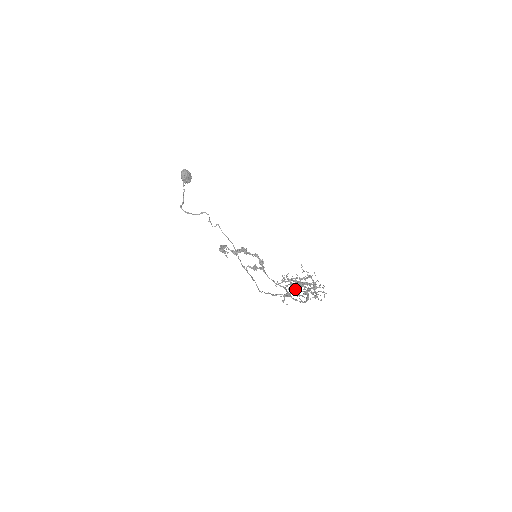
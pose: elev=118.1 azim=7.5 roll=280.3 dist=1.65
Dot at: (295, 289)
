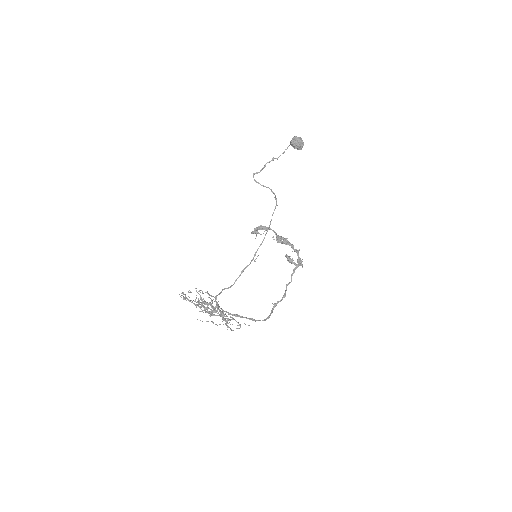
Dot at: occluded
